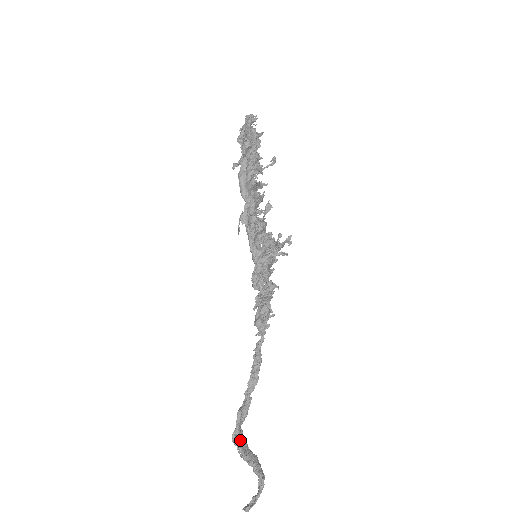
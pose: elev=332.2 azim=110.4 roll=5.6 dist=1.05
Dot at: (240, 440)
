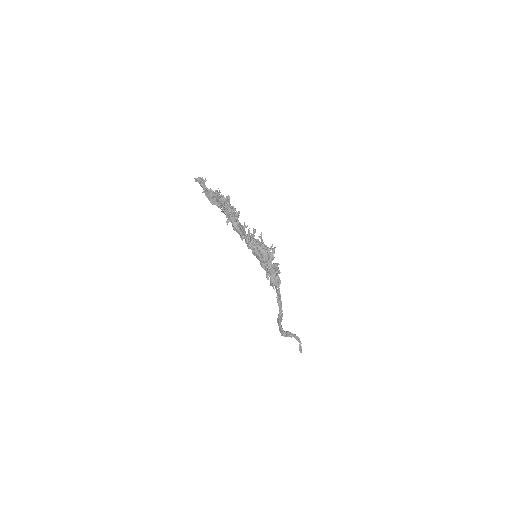
Dot at: occluded
